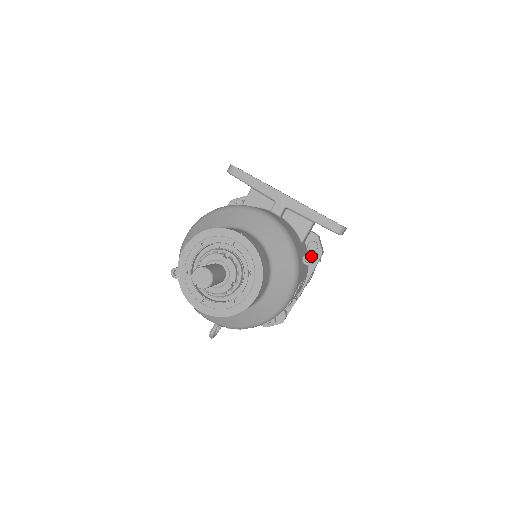
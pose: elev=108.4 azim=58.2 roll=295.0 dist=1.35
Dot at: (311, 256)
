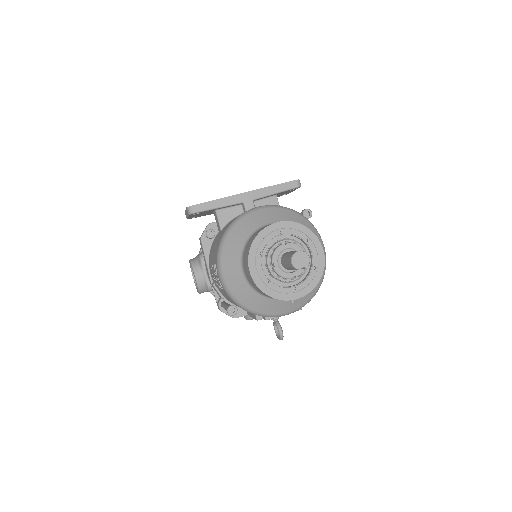
Dot at: (307, 209)
